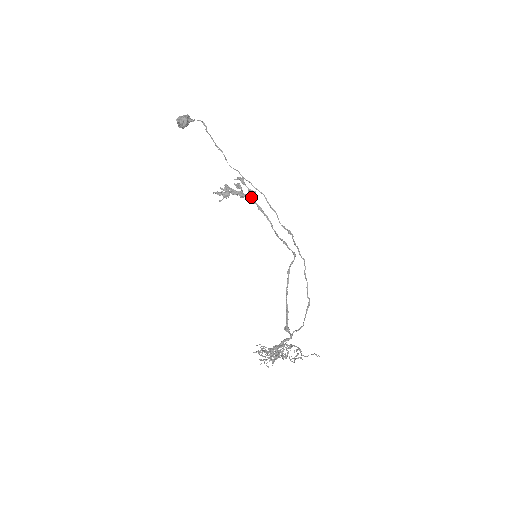
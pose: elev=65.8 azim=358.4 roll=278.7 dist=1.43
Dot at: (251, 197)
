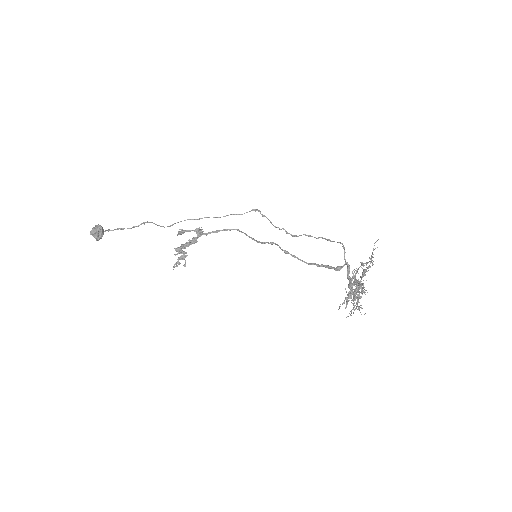
Dot at: (202, 233)
